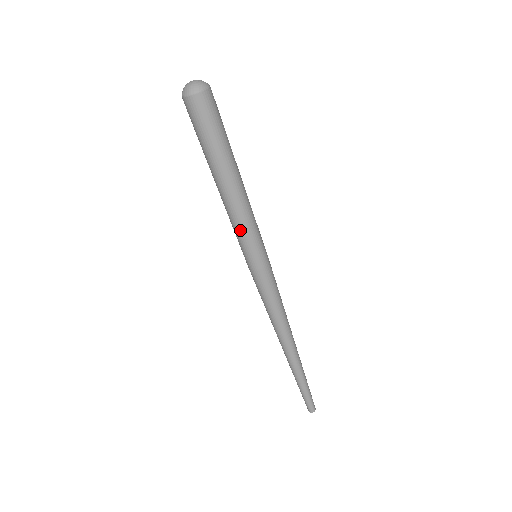
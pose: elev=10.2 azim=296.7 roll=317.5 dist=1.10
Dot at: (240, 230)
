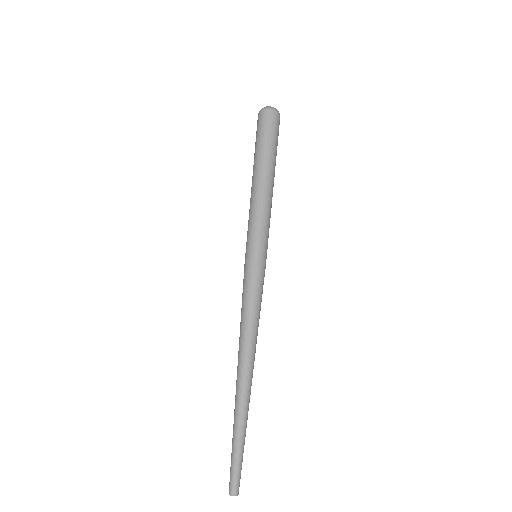
Dot at: (261, 219)
